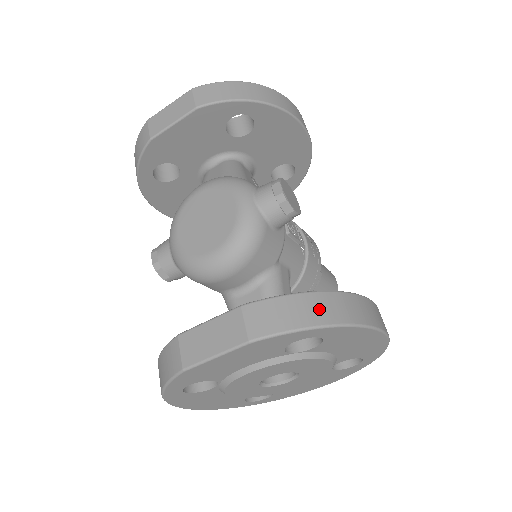
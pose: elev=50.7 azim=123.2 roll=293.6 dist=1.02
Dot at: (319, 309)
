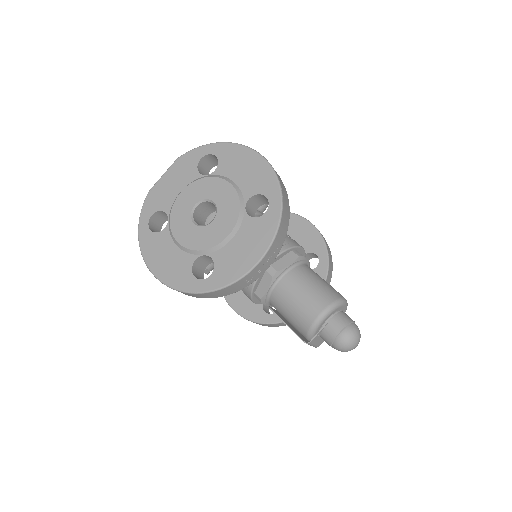
Dot at: occluded
